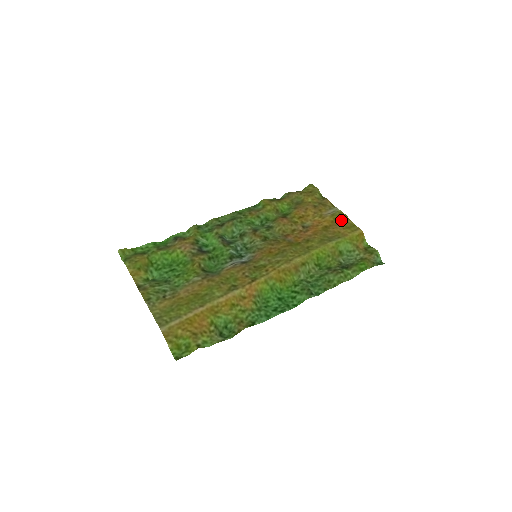
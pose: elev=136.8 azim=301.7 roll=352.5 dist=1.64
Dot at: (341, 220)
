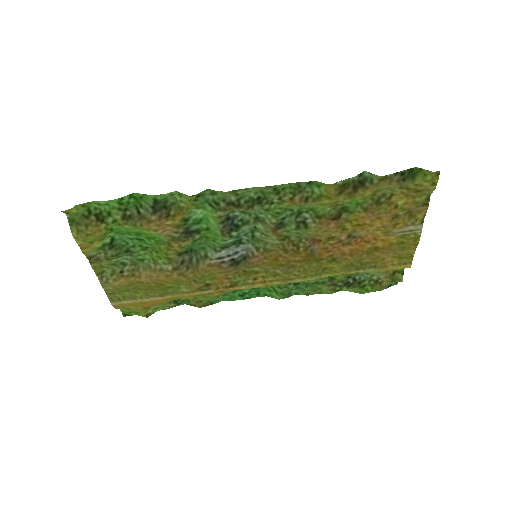
Dot at: (404, 247)
